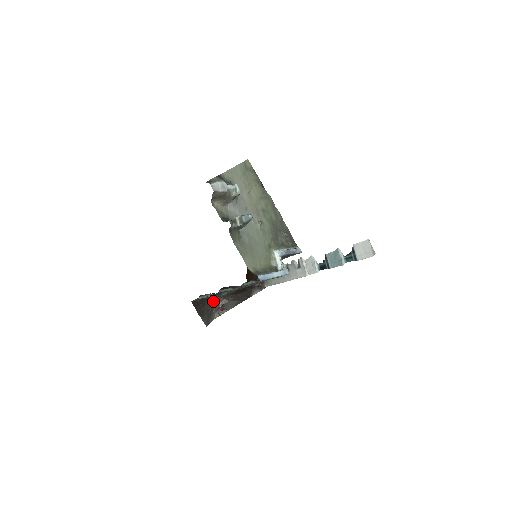
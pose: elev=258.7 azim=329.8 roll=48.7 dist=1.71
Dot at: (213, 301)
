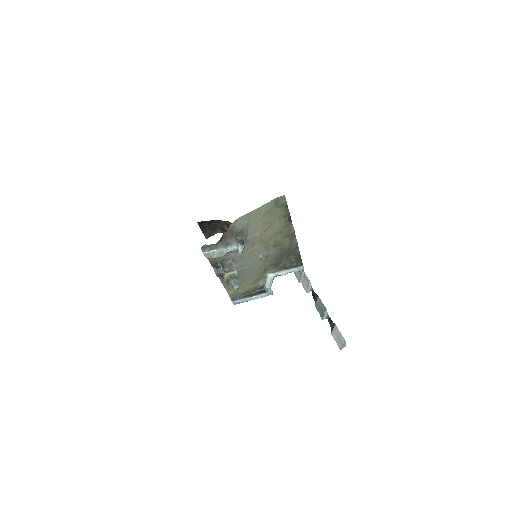
Dot at: (221, 222)
